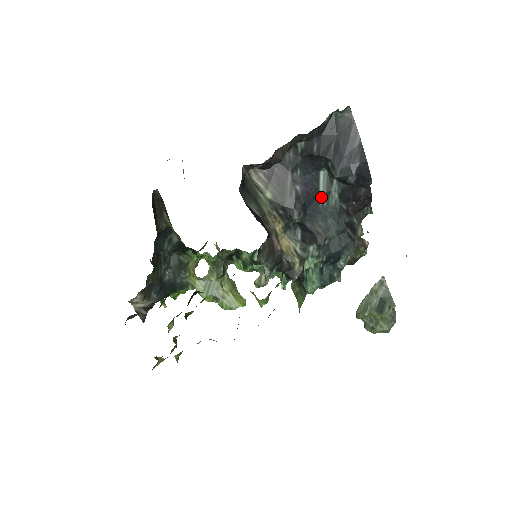
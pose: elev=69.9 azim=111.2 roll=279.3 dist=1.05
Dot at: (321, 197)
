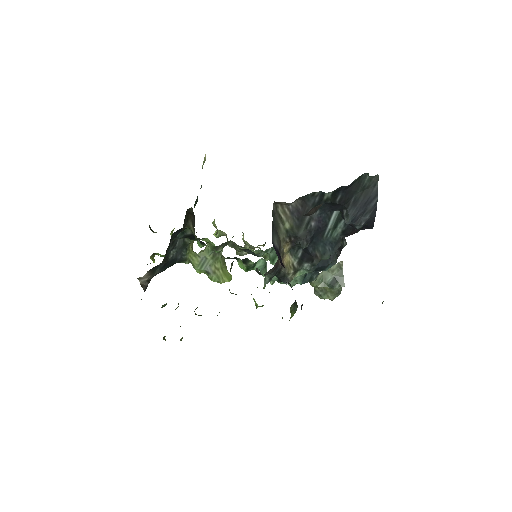
Dot at: (328, 230)
